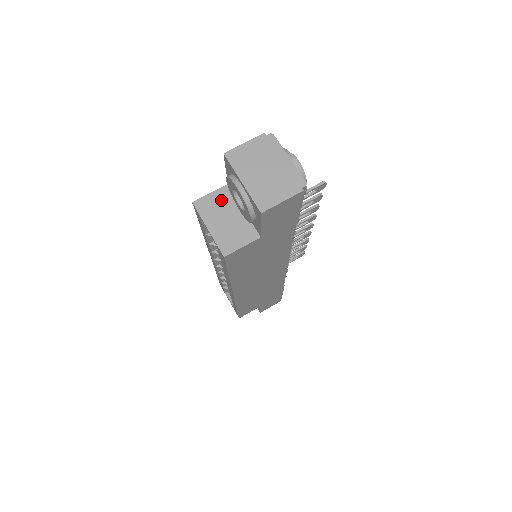
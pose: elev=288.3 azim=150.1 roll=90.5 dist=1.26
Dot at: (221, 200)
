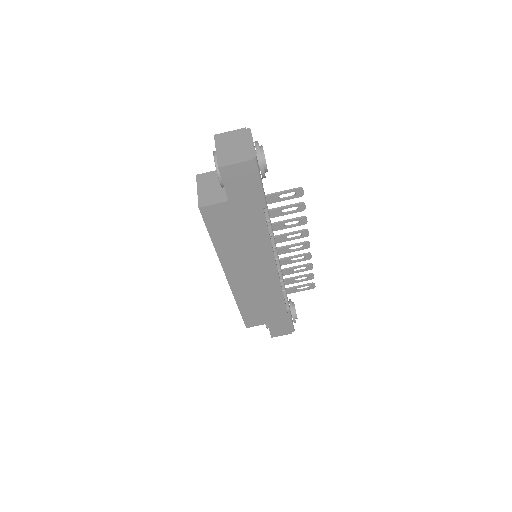
Dot at: (215, 176)
